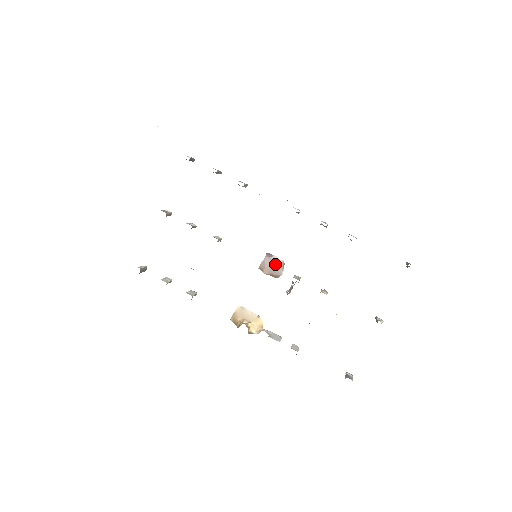
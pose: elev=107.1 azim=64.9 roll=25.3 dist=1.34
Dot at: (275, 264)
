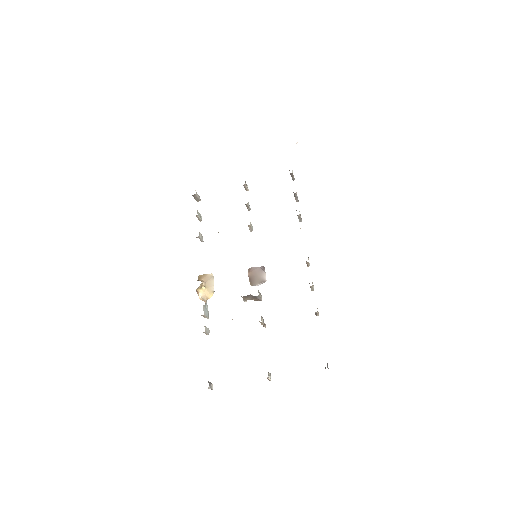
Dot at: (260, 276)
